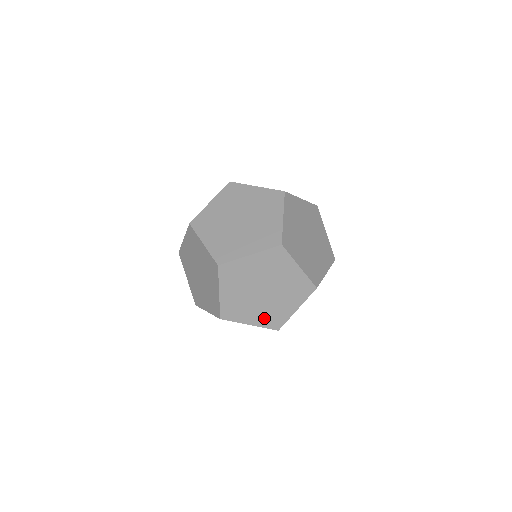
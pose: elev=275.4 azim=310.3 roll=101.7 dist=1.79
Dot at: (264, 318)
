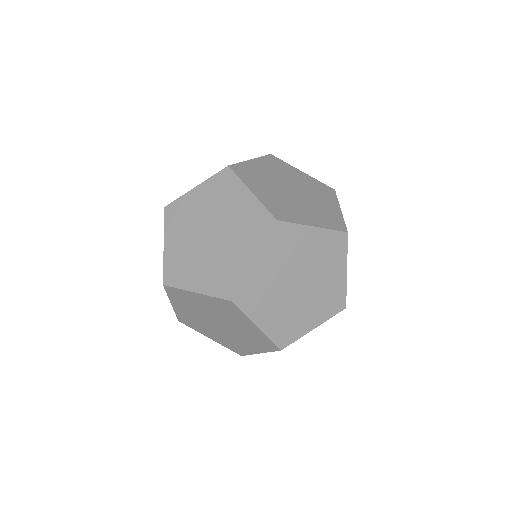
Dot at: occluded
